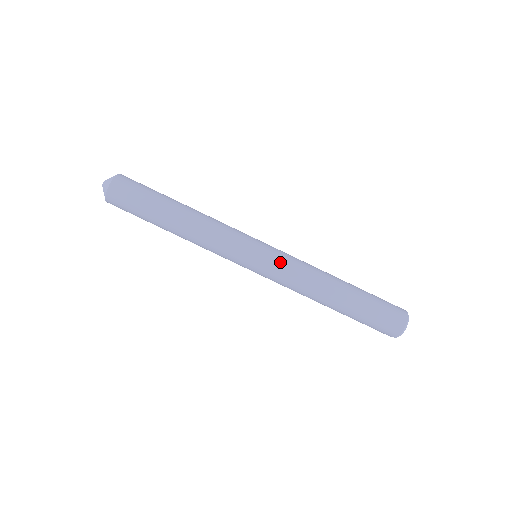
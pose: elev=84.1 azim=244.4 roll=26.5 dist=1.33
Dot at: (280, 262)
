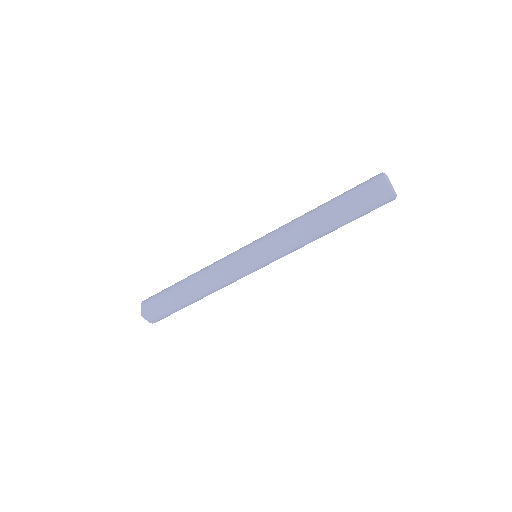
Dot at: (271, 249)
